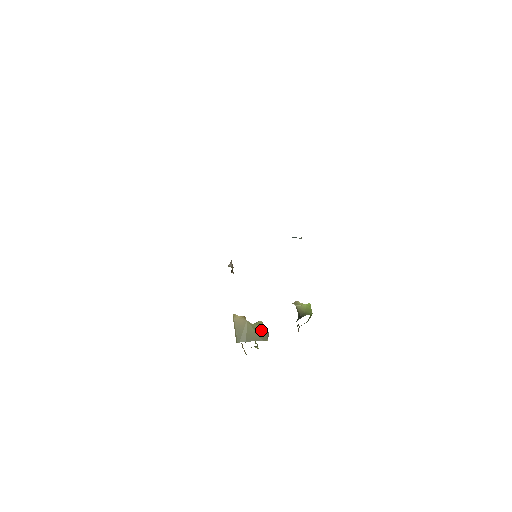
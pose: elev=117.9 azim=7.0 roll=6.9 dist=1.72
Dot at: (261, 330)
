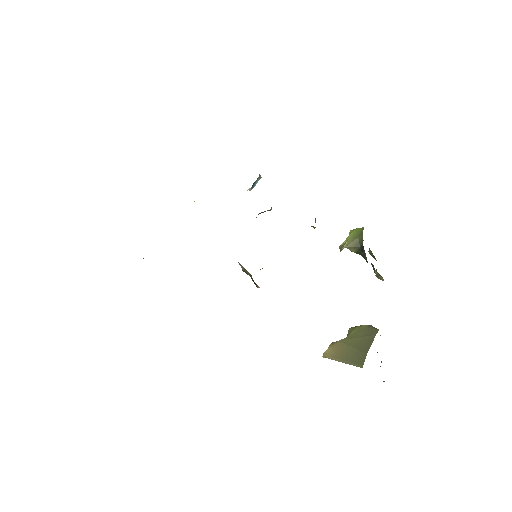
Dot at: (361, 331)
